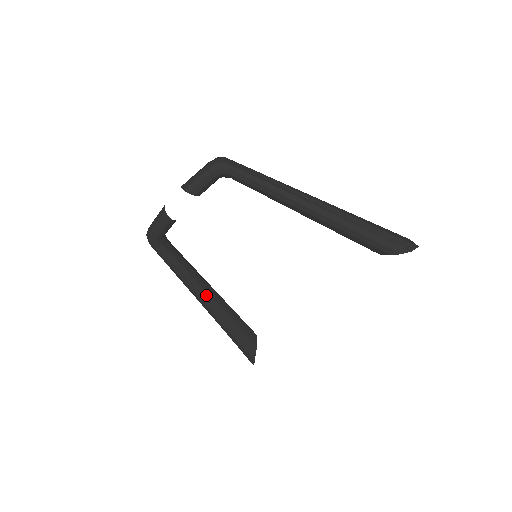
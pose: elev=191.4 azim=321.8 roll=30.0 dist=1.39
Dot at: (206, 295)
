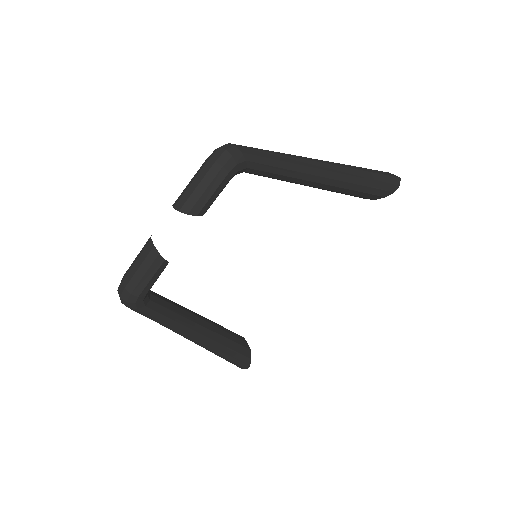
Dot at: (203, 330)
